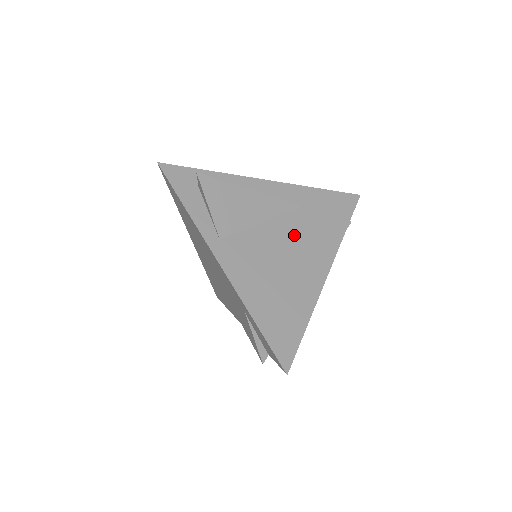
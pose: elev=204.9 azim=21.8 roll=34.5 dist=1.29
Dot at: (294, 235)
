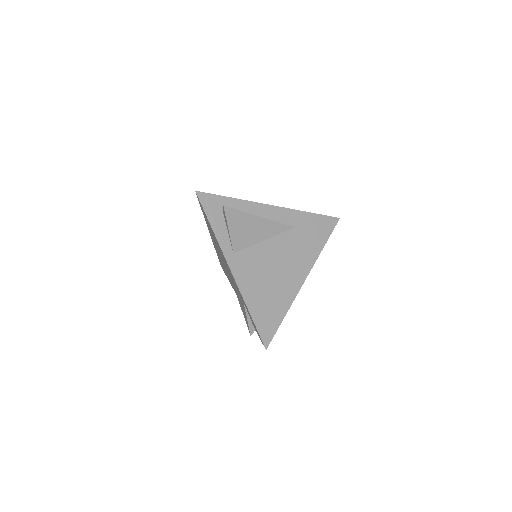
Dot at: (286, 250)
